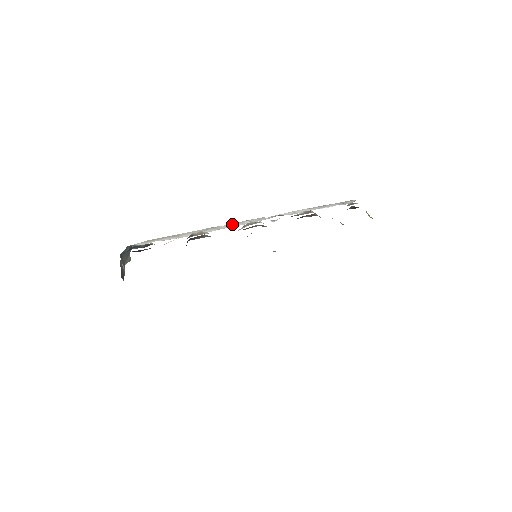
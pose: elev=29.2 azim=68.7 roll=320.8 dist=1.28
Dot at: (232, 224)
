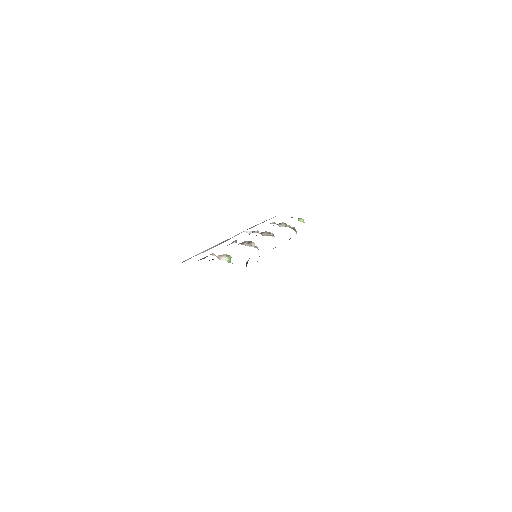
Dot at: (232, 237)
